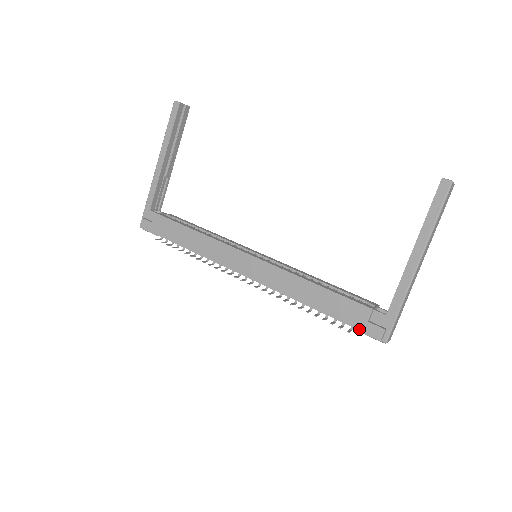
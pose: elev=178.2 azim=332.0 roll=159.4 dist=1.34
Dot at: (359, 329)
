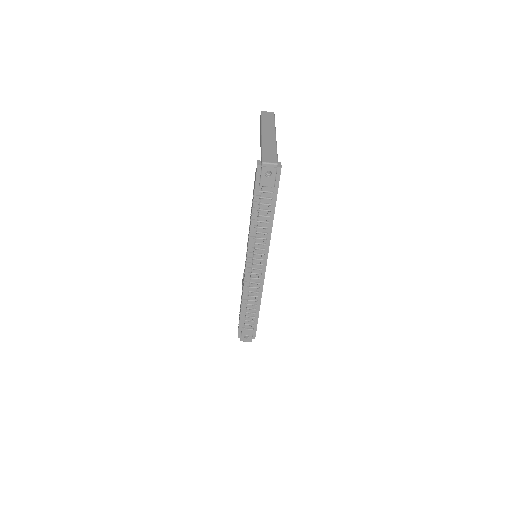
Dot at: (255, 181)
